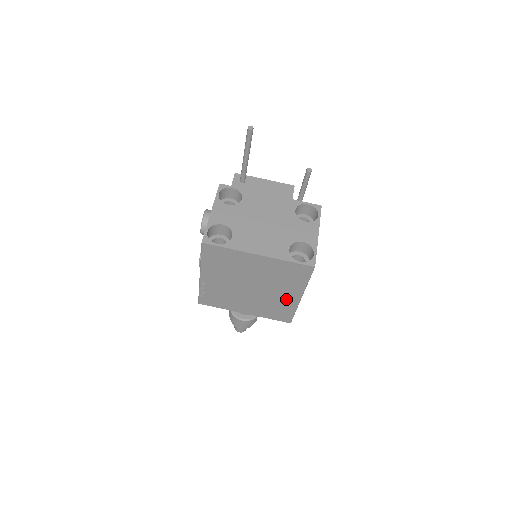
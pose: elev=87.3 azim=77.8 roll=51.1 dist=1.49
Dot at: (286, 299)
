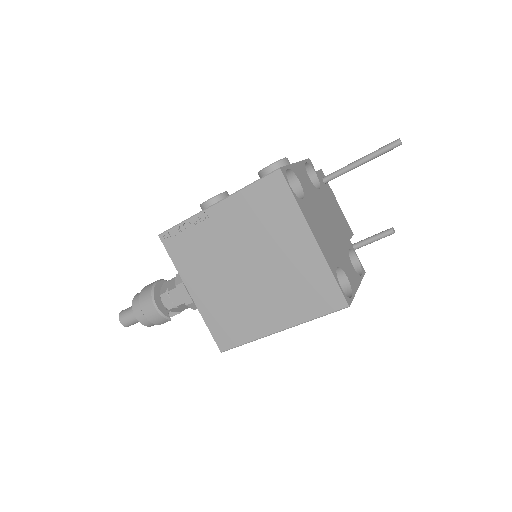
Dot at: (262, 318)
